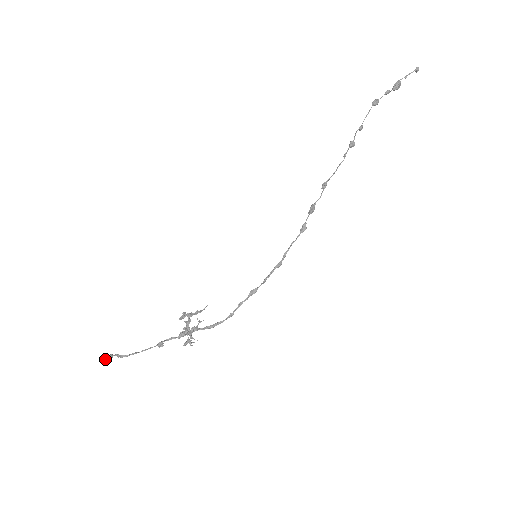
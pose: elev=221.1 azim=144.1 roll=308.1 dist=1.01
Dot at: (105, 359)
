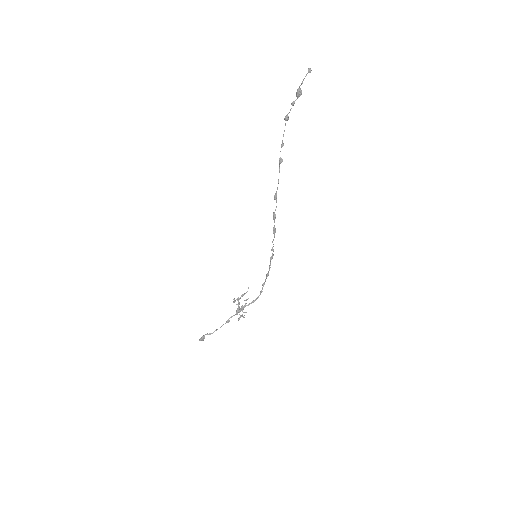
Dot at: (200, 340)
